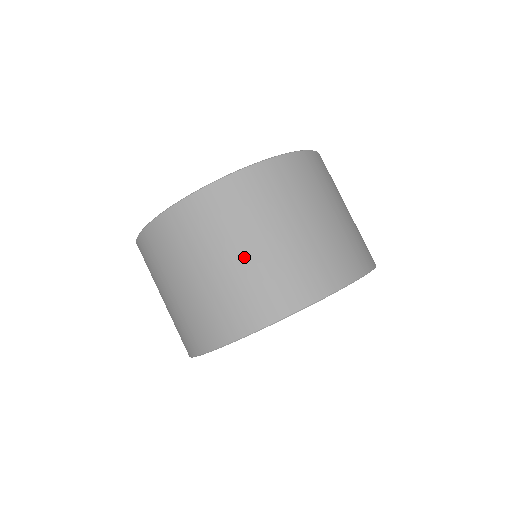
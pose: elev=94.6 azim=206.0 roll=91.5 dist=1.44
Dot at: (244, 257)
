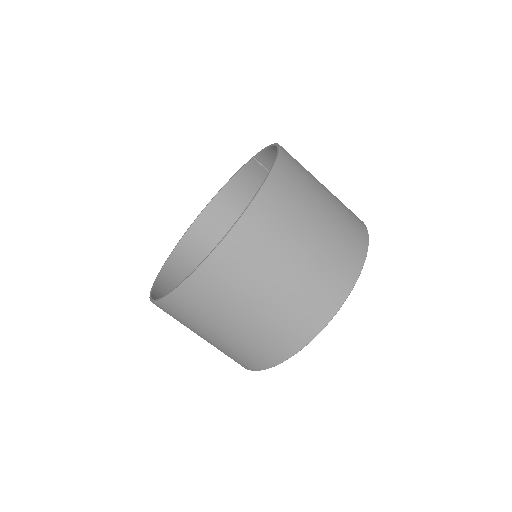
Dot at: (207, 340)
